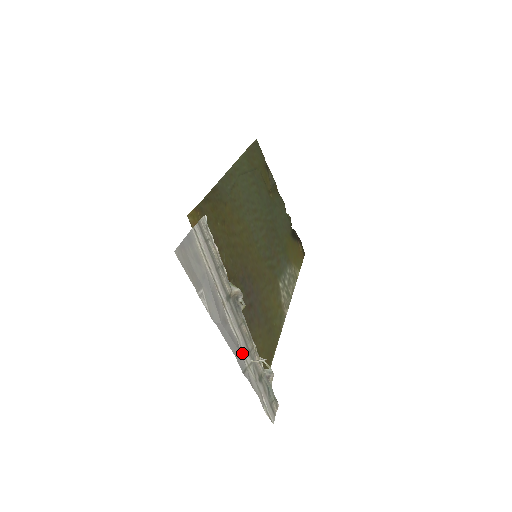
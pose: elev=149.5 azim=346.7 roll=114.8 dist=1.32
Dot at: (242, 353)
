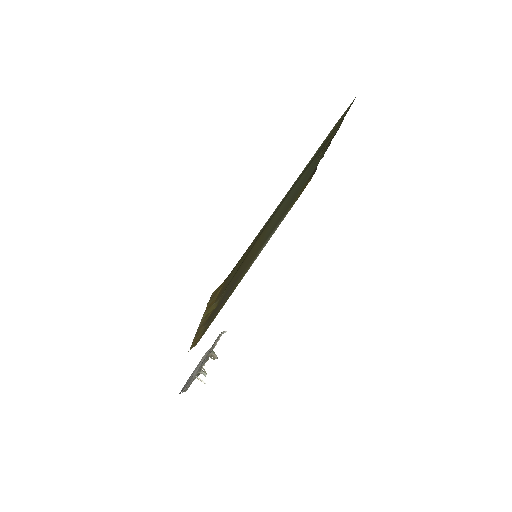
Dot at: occluded
